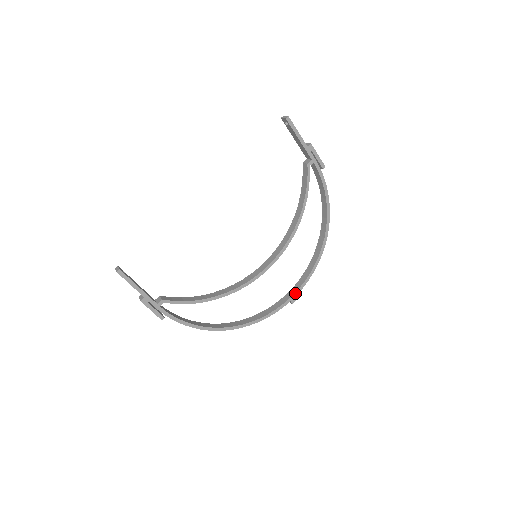
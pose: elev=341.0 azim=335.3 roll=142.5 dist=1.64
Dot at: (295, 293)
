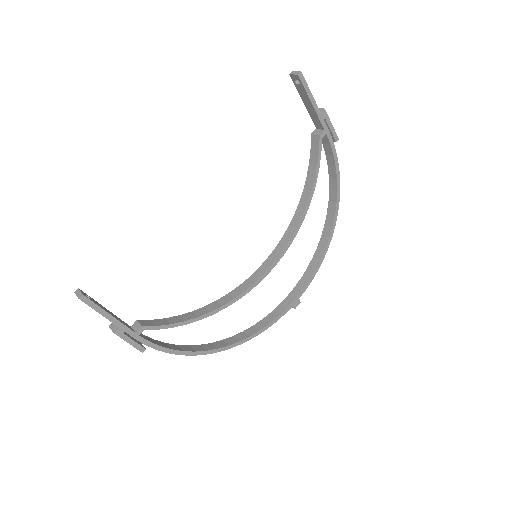
Dot at: (298, 295)
